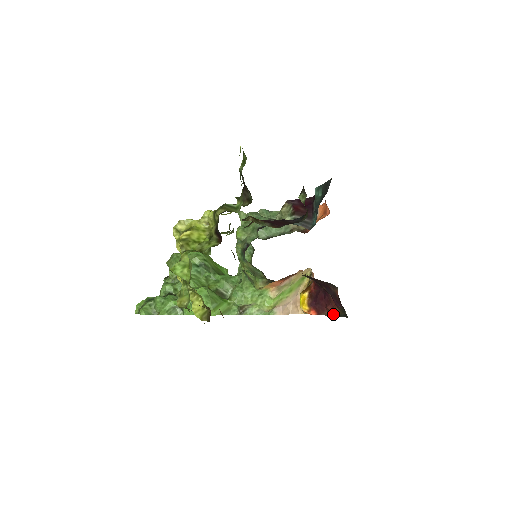
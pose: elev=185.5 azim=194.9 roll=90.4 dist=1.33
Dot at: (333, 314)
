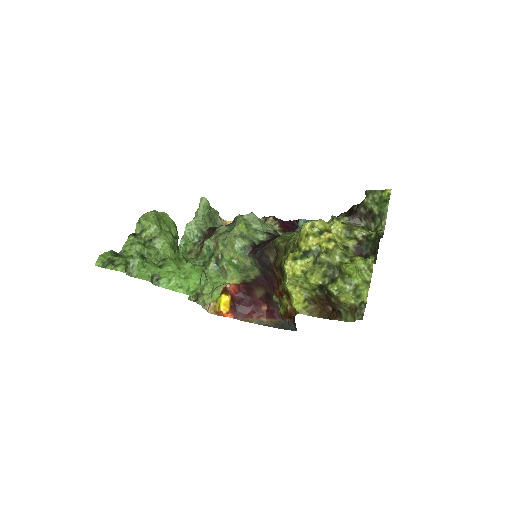
Dot at: (256, 322)
